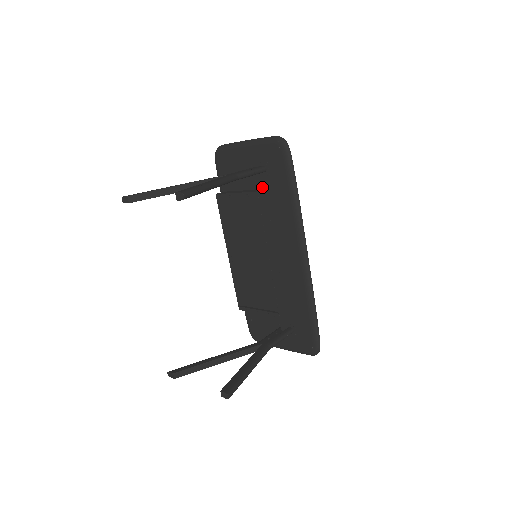
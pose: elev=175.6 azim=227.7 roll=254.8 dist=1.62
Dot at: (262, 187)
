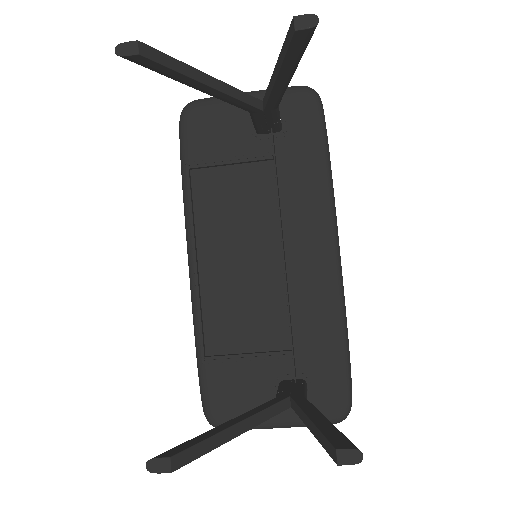
Dot at: (274, 151)
